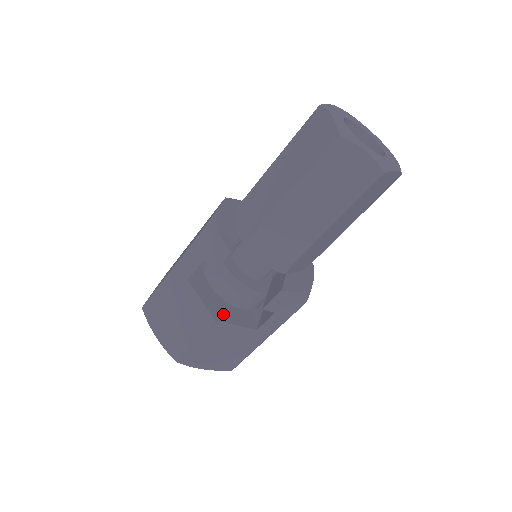
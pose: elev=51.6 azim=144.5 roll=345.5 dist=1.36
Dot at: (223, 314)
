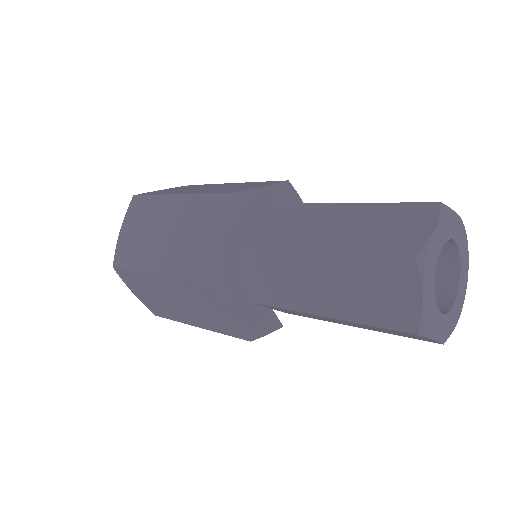
Dot at: occluded
